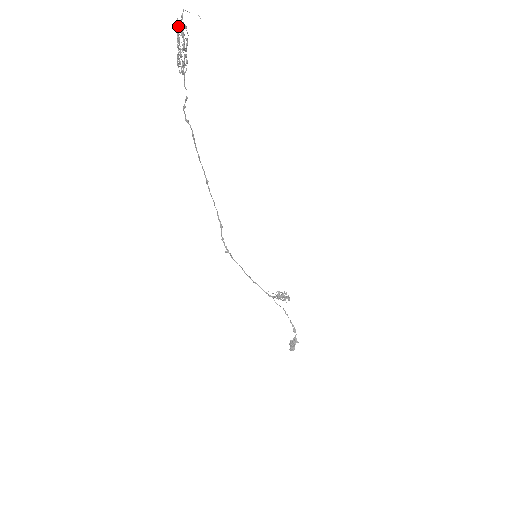
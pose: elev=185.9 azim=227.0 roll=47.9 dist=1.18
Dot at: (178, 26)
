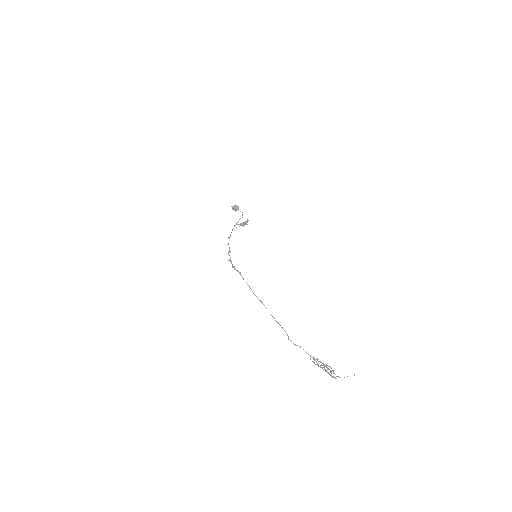
Dot at: (334, 377)
